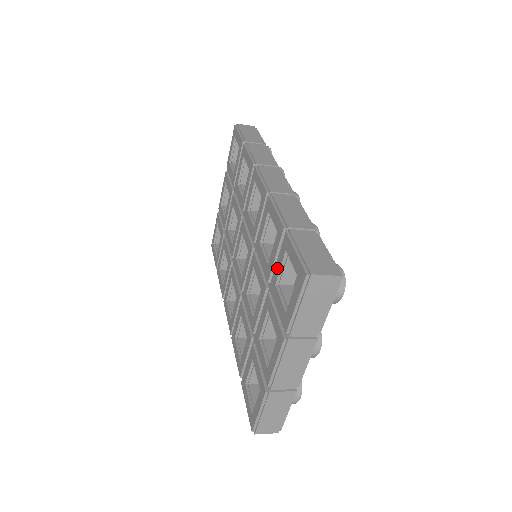
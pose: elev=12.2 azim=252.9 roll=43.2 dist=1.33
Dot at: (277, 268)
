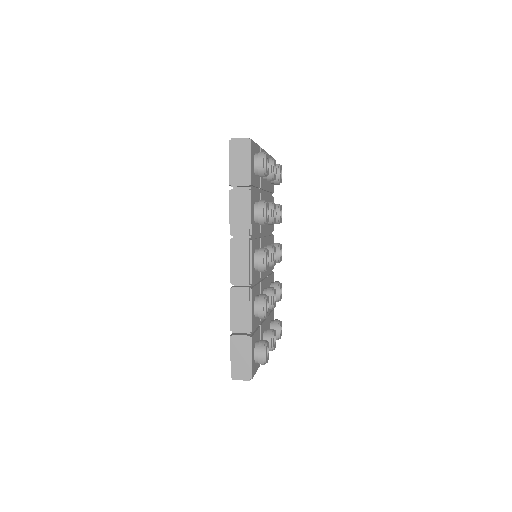
Dot at: occluded
